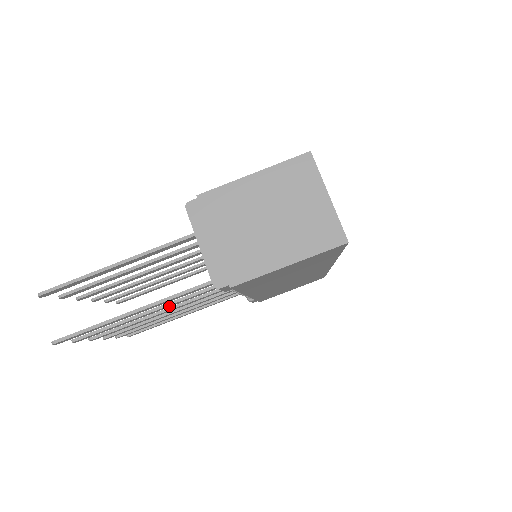
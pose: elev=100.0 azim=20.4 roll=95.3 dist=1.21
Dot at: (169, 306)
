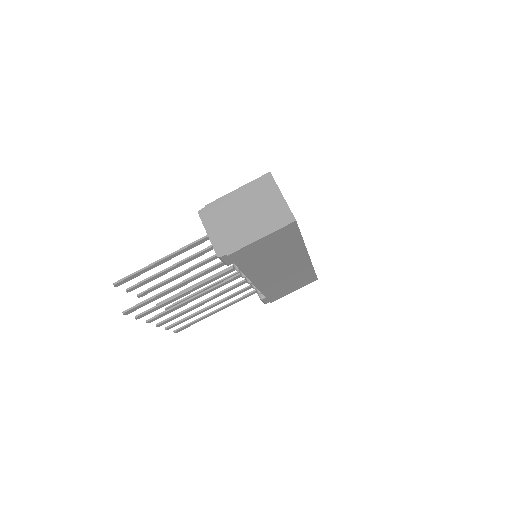
Dot at: (197, 288)
